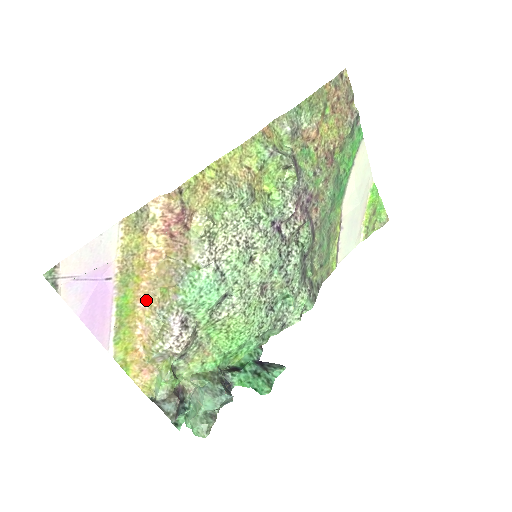
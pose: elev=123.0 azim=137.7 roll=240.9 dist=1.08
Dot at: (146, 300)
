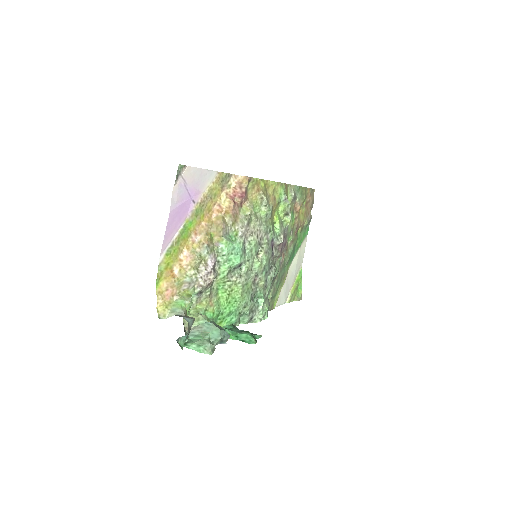
Dot at: (198, 236)
